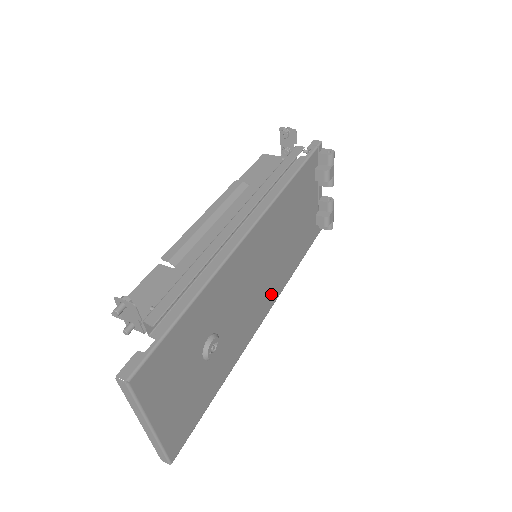
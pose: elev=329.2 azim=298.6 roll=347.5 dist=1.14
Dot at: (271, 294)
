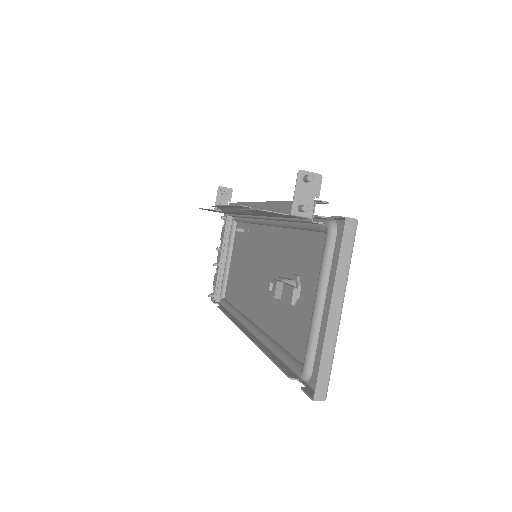
Dot at: (250, 311)
